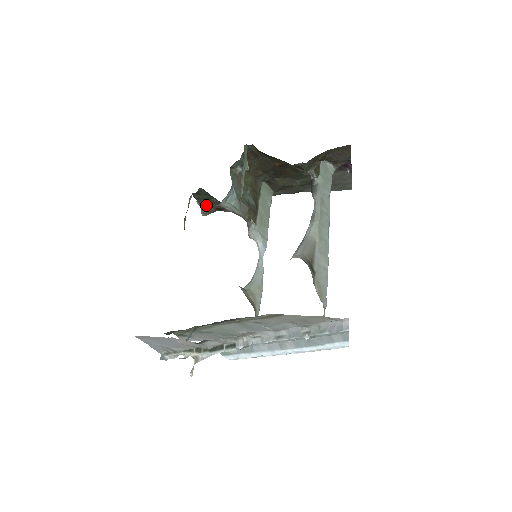
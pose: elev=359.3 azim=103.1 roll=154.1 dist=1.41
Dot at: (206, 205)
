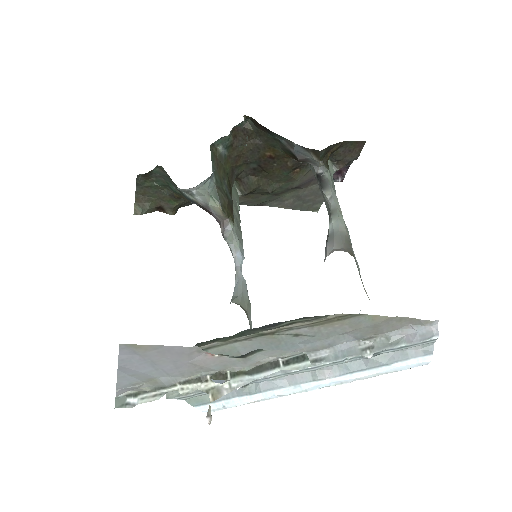
Dot at: (146, 199)
